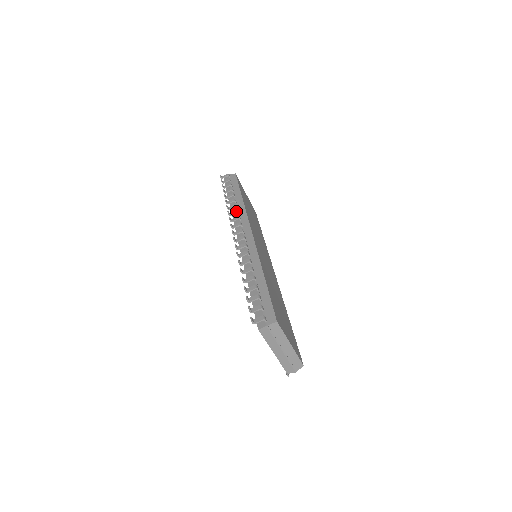
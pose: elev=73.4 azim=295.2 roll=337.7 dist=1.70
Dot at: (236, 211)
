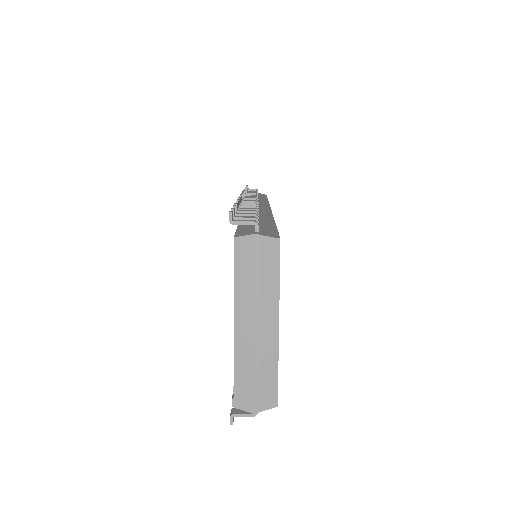
Dot at: (256, 194)
